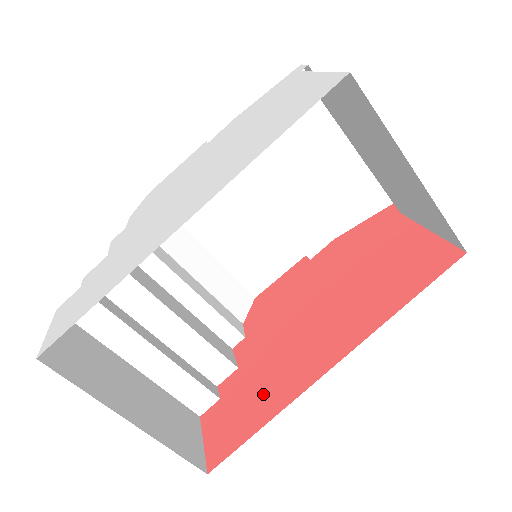
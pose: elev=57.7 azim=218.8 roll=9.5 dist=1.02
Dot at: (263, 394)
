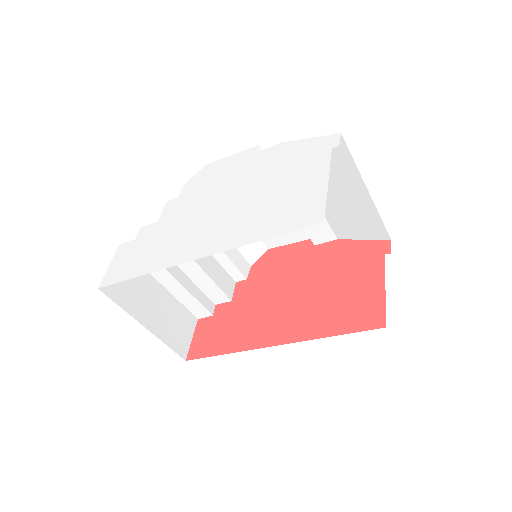
Dot at: (234, 333)
